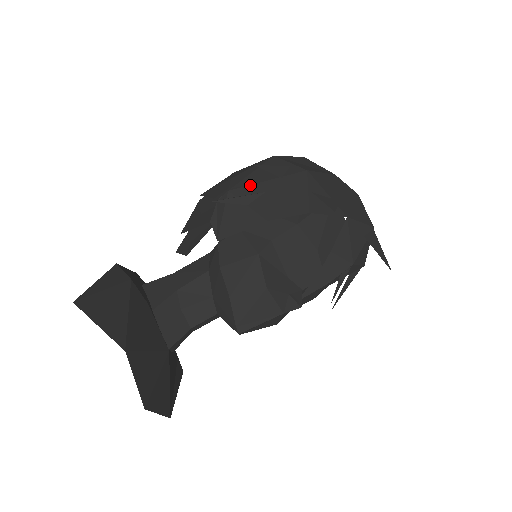
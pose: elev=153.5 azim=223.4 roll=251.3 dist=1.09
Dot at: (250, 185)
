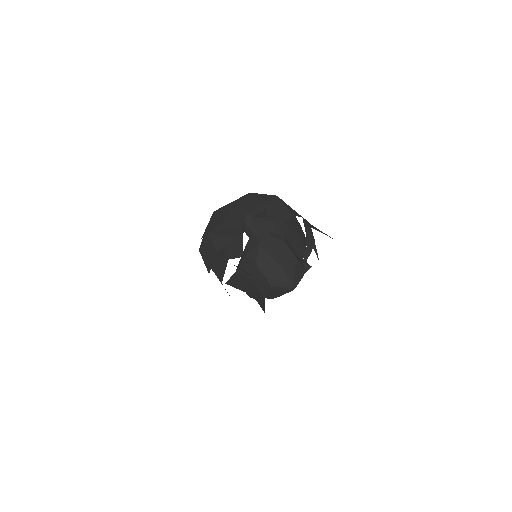
Dot at: (256, 208)
